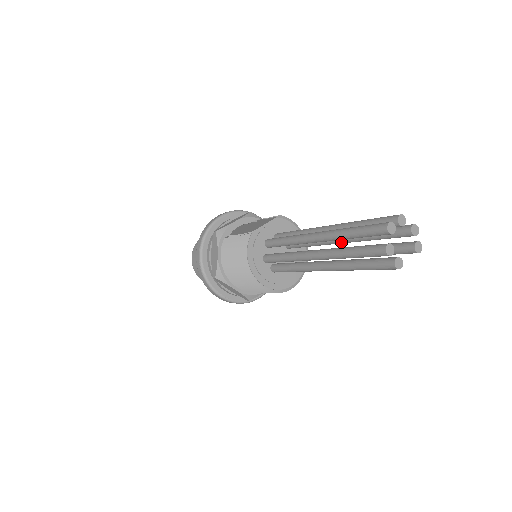
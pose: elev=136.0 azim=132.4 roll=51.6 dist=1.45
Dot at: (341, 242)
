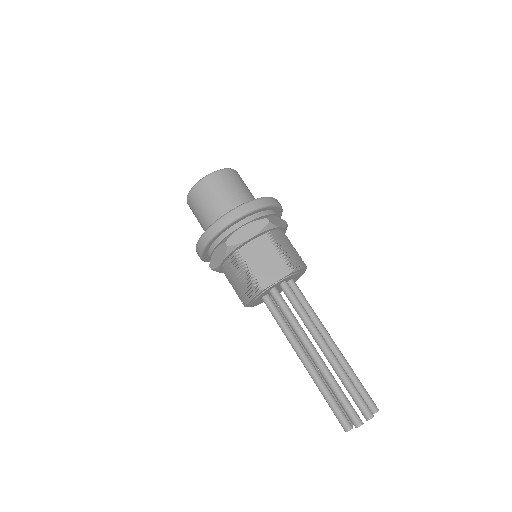
Dot at: occluded
